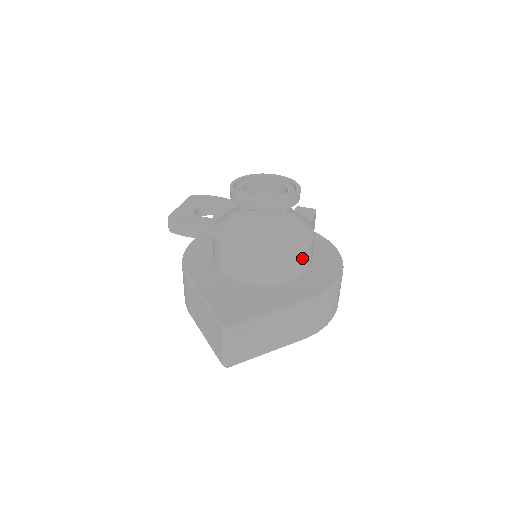
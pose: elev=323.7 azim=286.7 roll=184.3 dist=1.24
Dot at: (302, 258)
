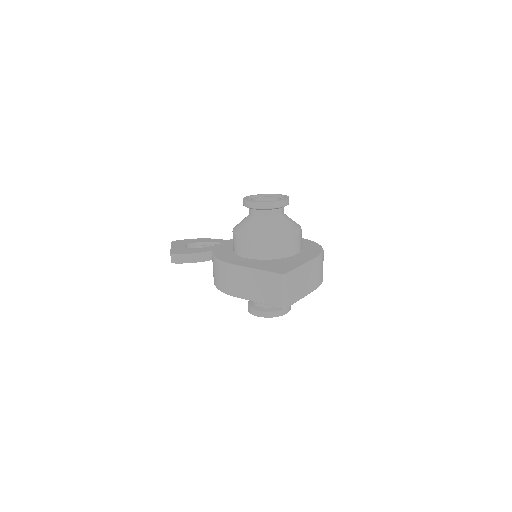
Dot at: (300, 237)
